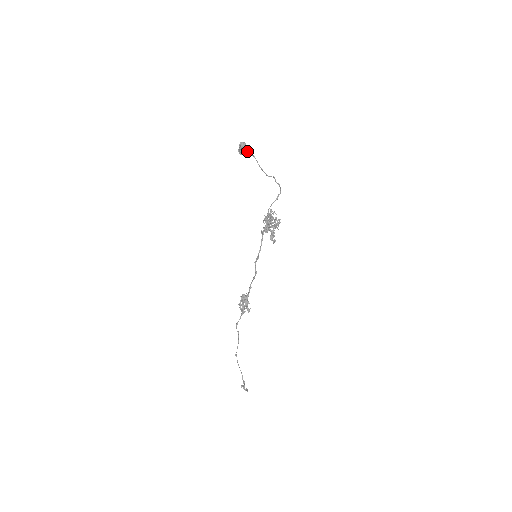
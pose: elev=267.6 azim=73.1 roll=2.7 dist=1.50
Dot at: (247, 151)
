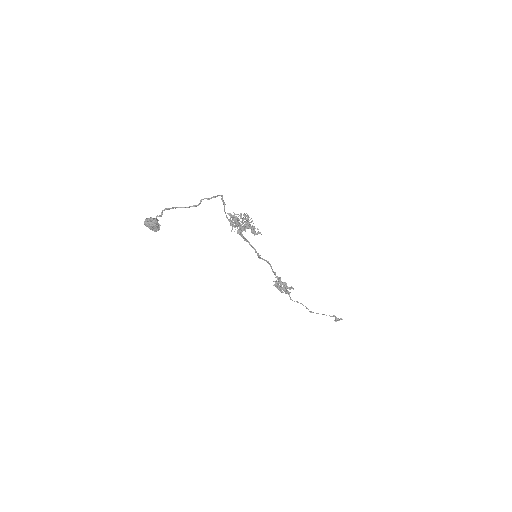
Dot at: occluded
